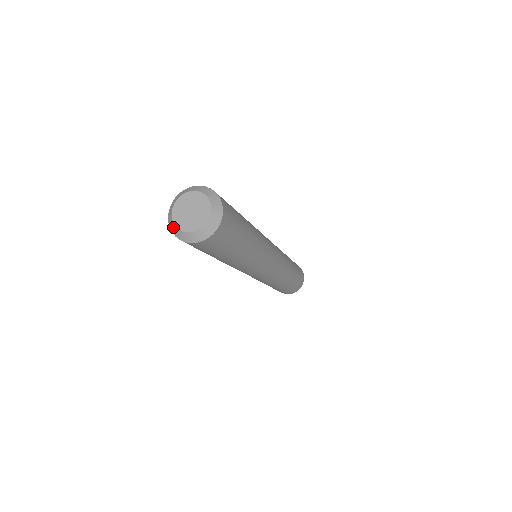
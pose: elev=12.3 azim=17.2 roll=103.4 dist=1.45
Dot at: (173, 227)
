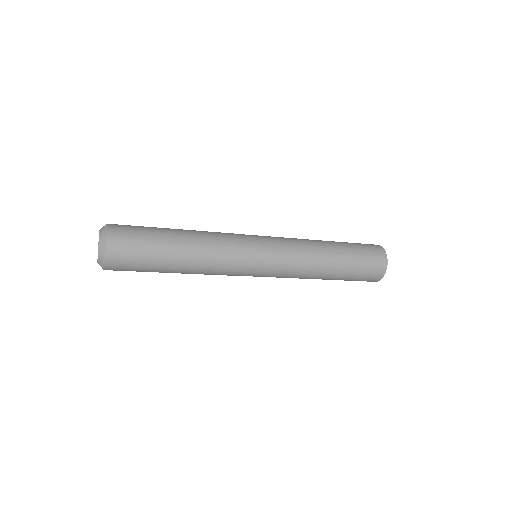
Dot at: occluded
